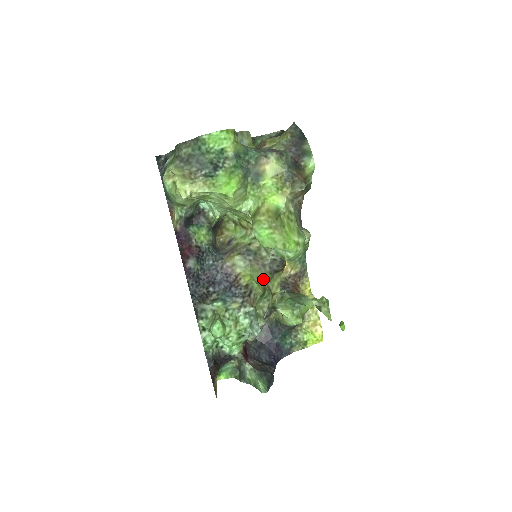
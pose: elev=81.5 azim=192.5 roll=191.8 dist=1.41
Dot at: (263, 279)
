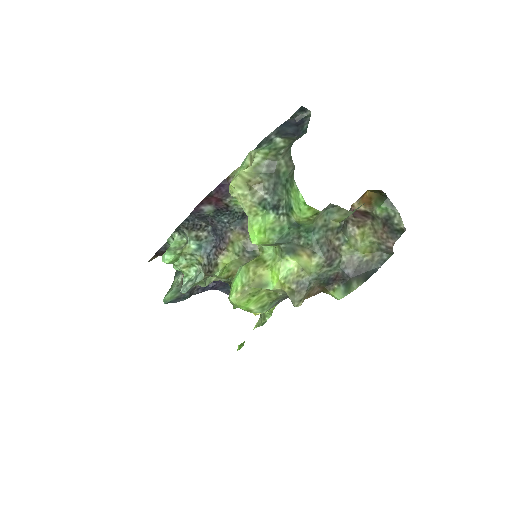
Dot at: occluded
